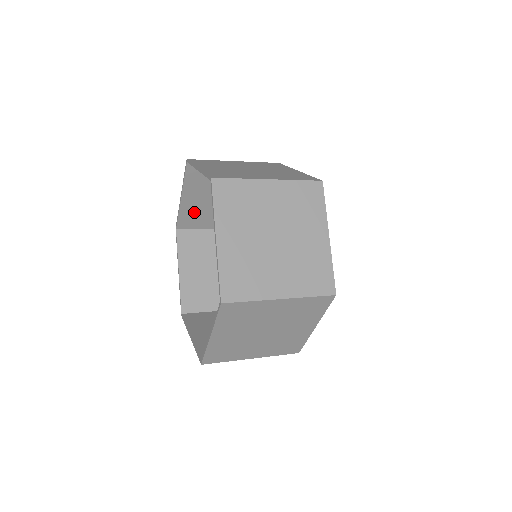
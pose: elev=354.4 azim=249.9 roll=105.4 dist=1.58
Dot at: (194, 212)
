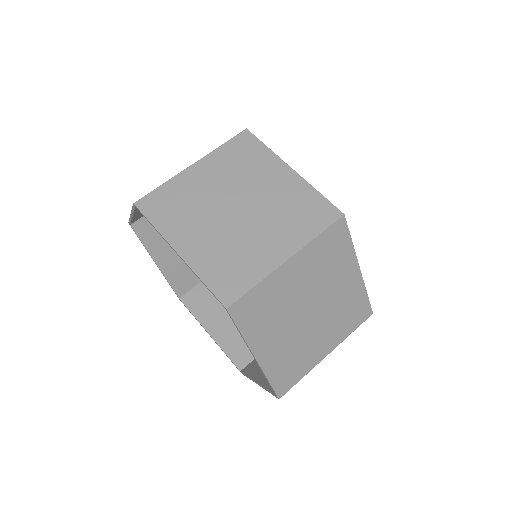
Dot at: (179, 218)
